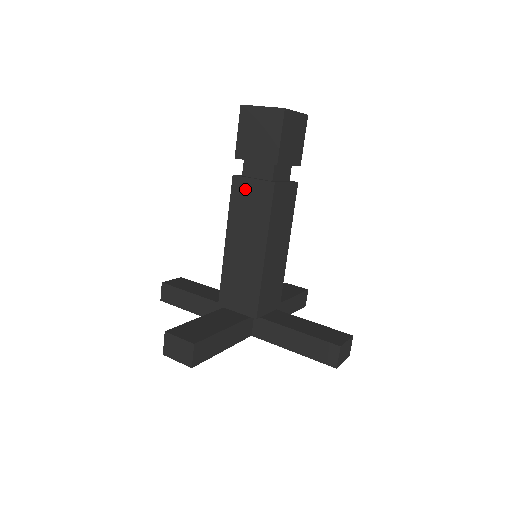
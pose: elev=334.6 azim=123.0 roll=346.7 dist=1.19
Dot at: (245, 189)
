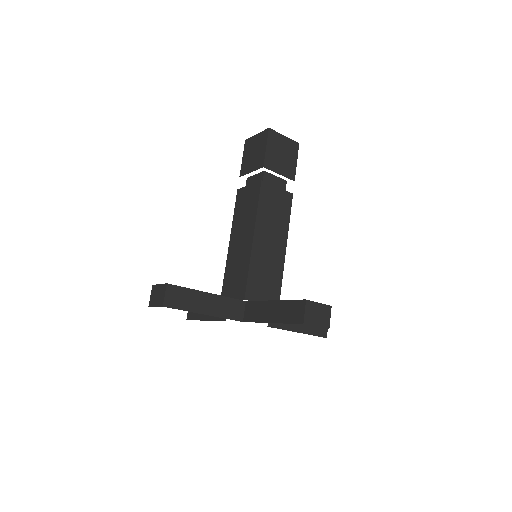
Dot at: (244, 195)
